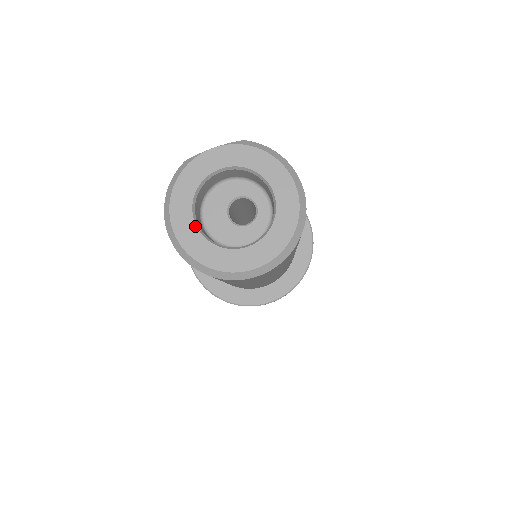
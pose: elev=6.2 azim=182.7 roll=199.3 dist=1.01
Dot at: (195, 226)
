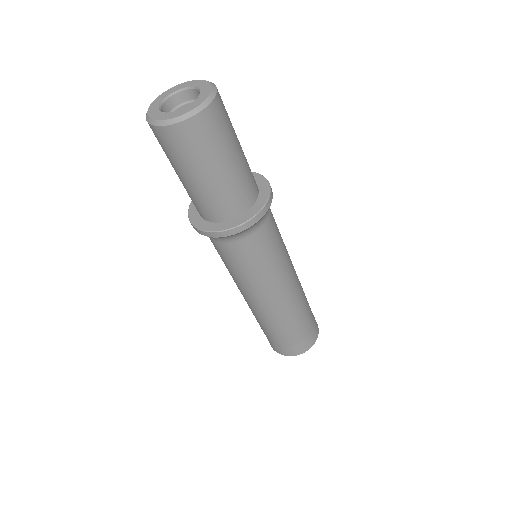
Dot at: (158, 108)
